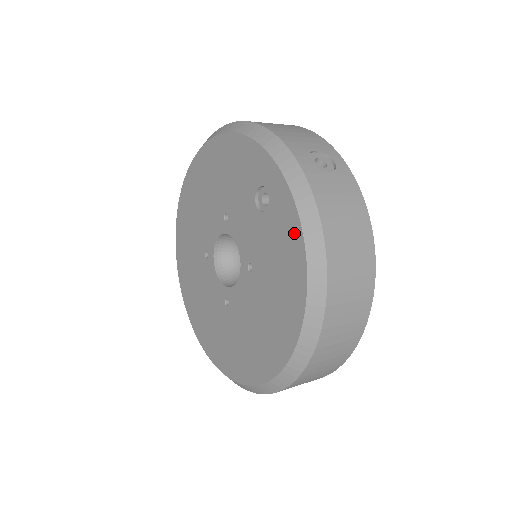
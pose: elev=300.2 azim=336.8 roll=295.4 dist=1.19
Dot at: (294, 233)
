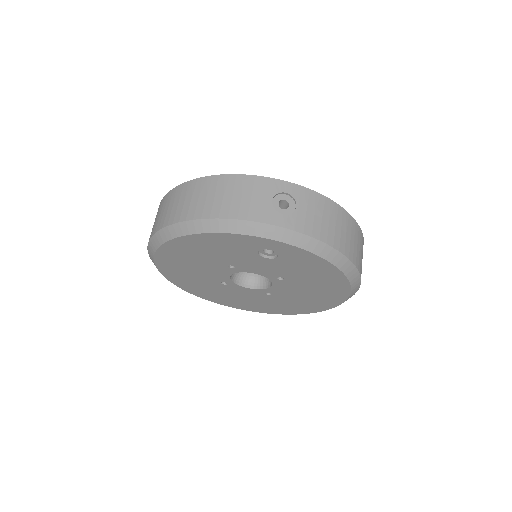
Dot at: (315, 260)
